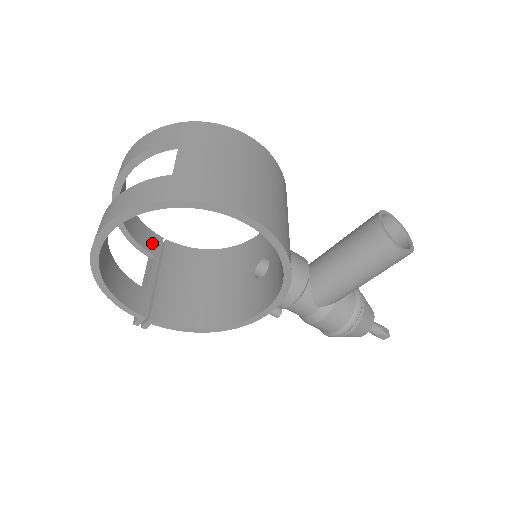
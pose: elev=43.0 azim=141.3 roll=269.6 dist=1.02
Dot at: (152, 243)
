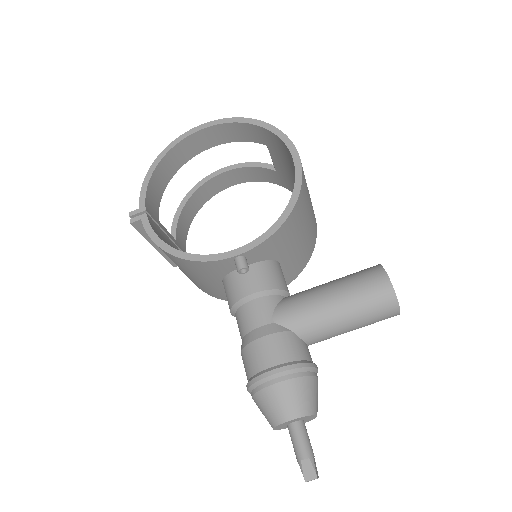
Dot at: (181, 242)
